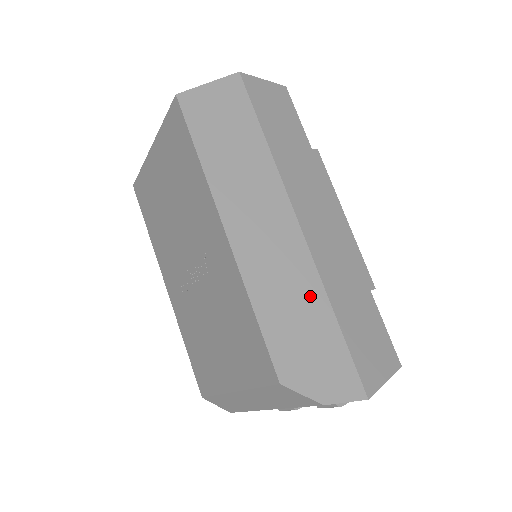
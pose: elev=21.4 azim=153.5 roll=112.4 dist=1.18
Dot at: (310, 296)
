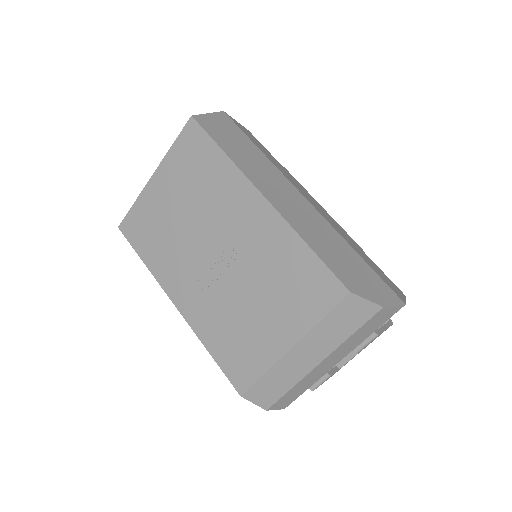
Dot at: (336, 240)
